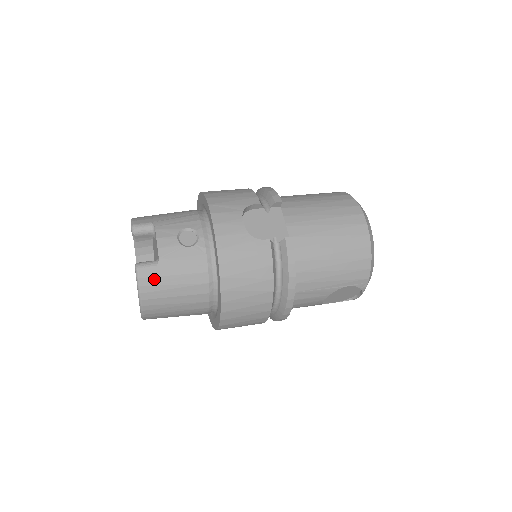
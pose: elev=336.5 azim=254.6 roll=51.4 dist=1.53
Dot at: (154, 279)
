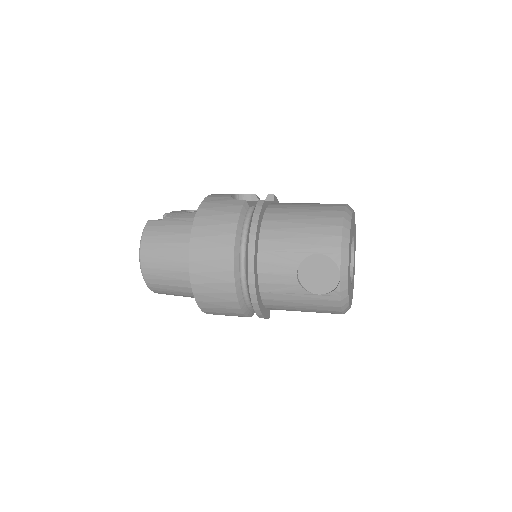
Dot at: (155, 227)
